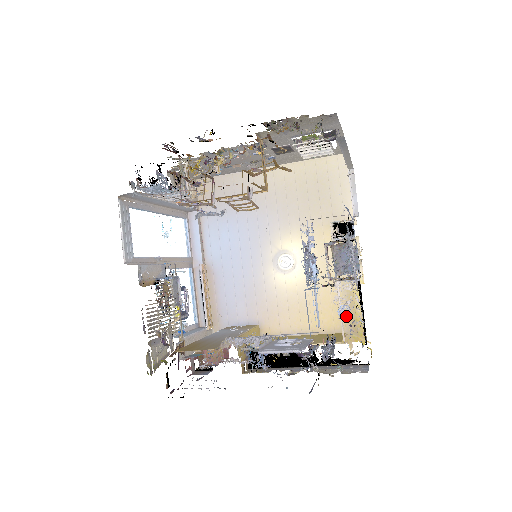
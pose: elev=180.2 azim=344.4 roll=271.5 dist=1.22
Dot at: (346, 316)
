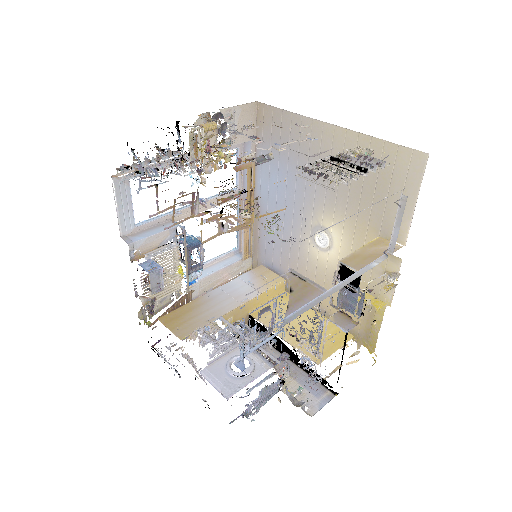
Dot at: (304, 369)
